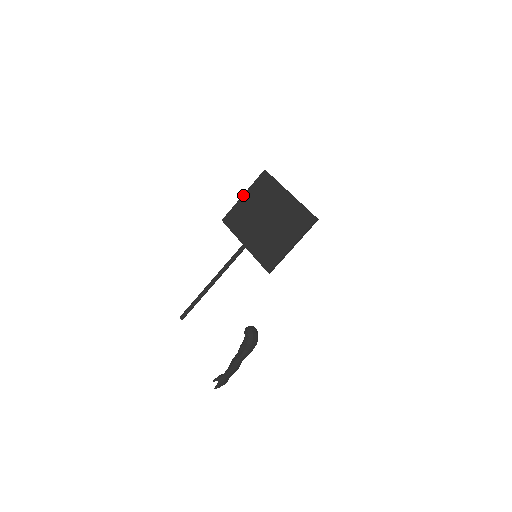
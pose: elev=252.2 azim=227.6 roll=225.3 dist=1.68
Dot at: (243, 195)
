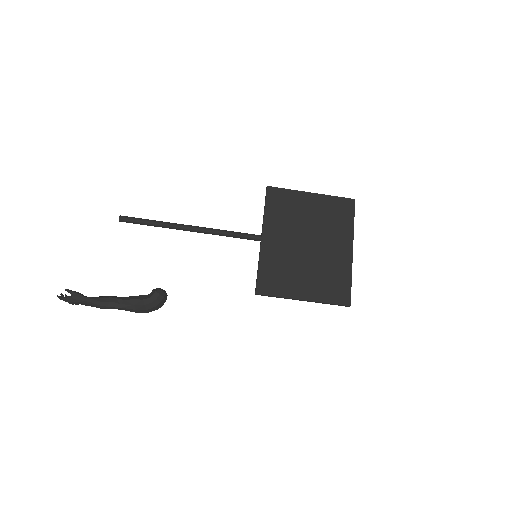
Dot at: (312, 193)
